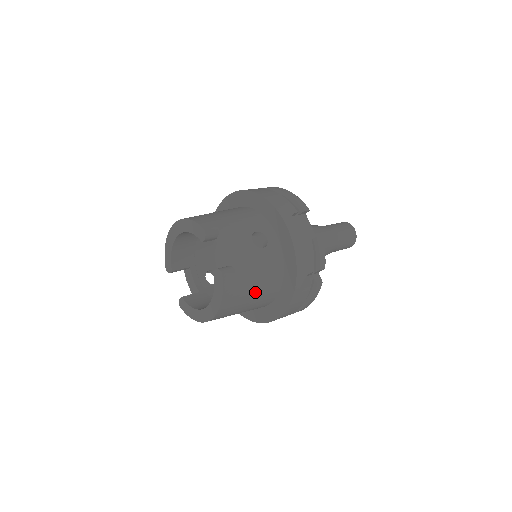
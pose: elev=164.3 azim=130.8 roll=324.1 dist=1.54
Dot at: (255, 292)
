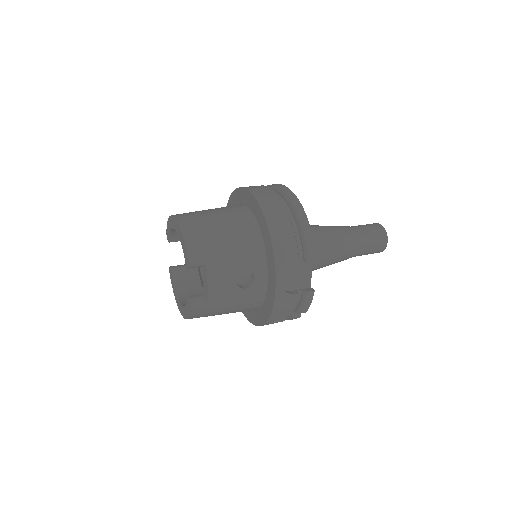
Dot at: (226, 313)
